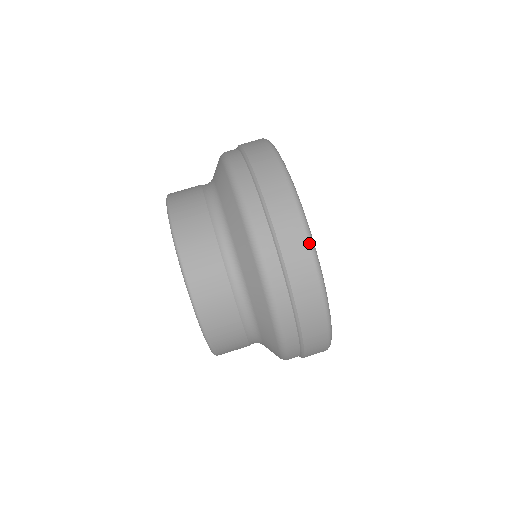
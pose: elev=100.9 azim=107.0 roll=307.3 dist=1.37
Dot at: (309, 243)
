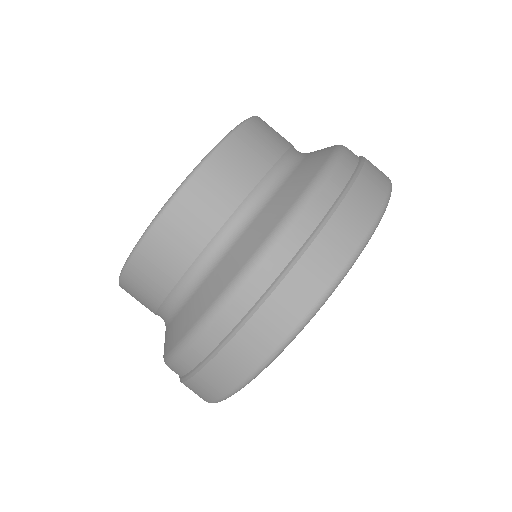
Dot at: (256, 370)
